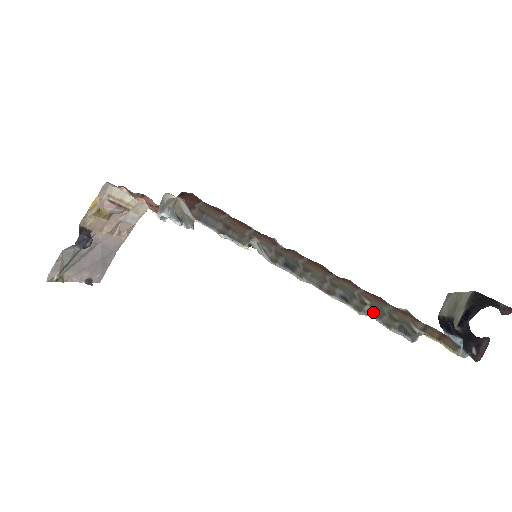
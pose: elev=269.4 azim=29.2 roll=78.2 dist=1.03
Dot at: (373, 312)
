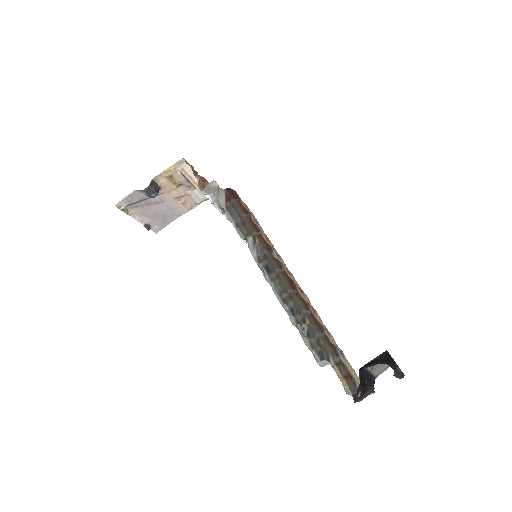
Dot at: (306, 330)
